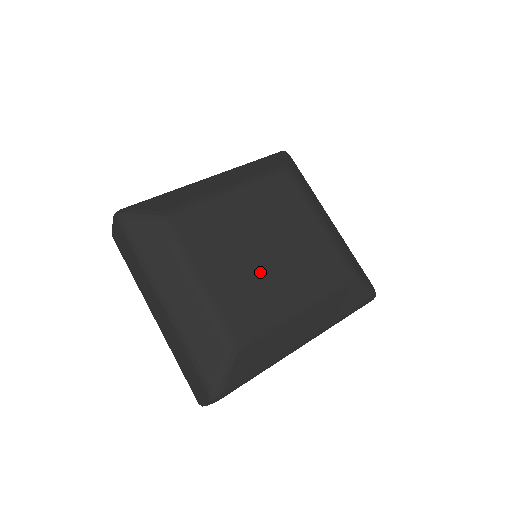
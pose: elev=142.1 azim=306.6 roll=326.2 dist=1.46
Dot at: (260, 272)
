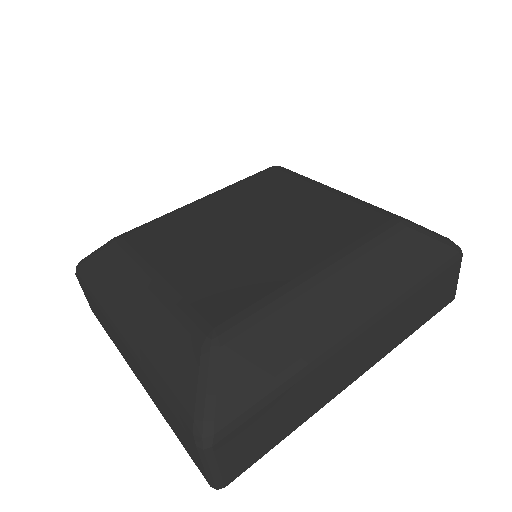
Dot at: (248, 251)
